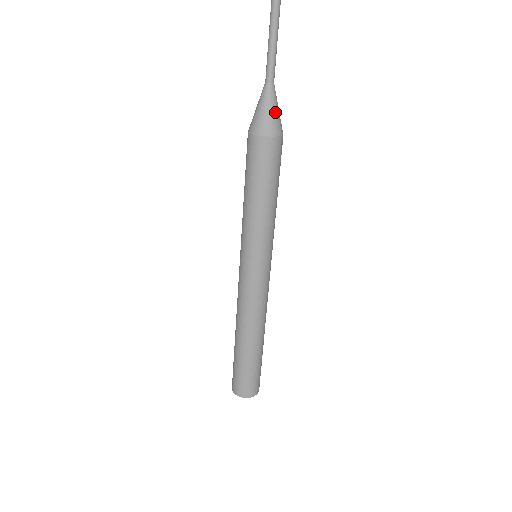
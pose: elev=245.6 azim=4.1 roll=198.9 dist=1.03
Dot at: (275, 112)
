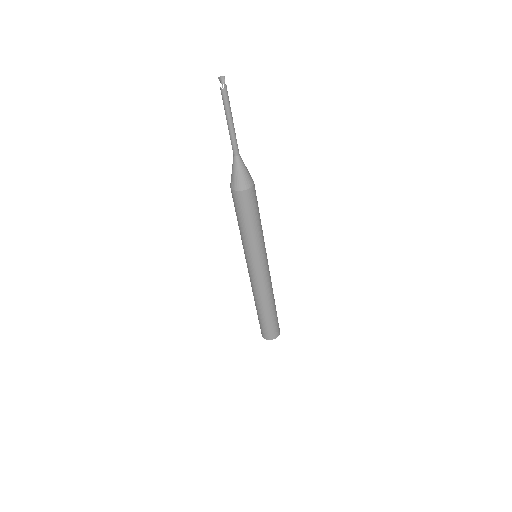
Dot at: (244, 174)
